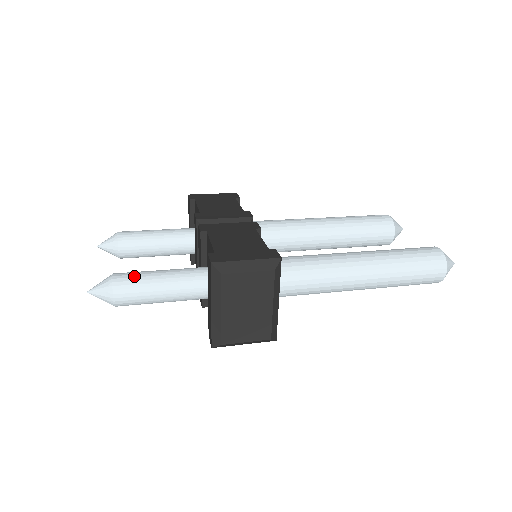
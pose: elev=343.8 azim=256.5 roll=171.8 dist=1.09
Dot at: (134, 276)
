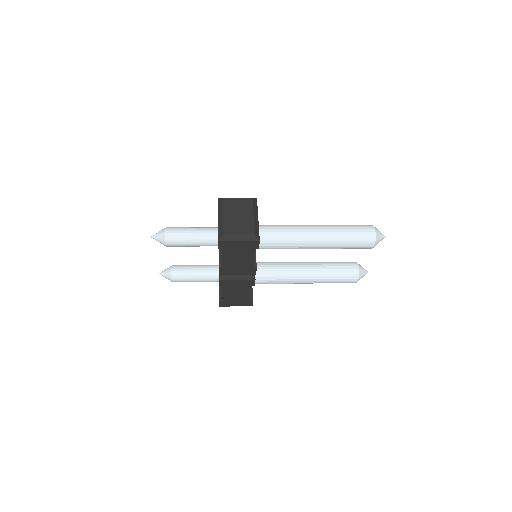
Dot at: occluded
